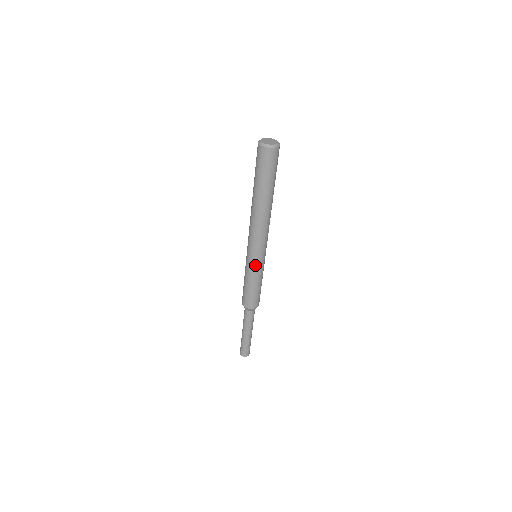
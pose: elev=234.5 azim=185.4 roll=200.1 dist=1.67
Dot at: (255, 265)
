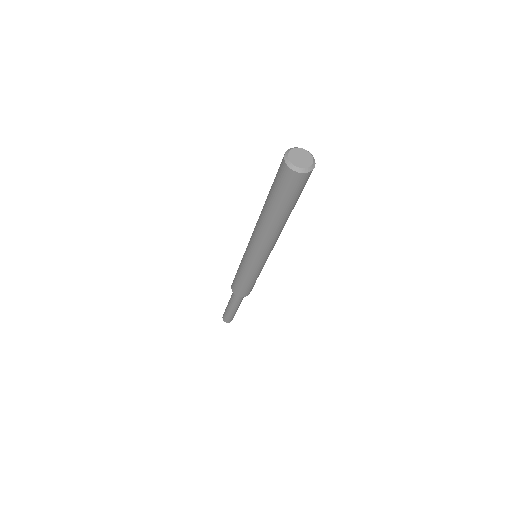
Dot at: (247, 265)
